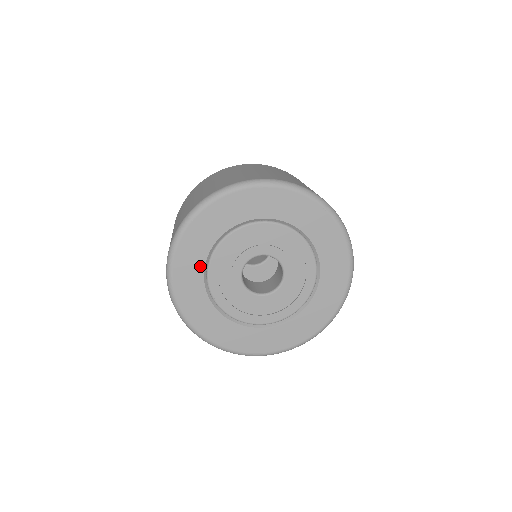
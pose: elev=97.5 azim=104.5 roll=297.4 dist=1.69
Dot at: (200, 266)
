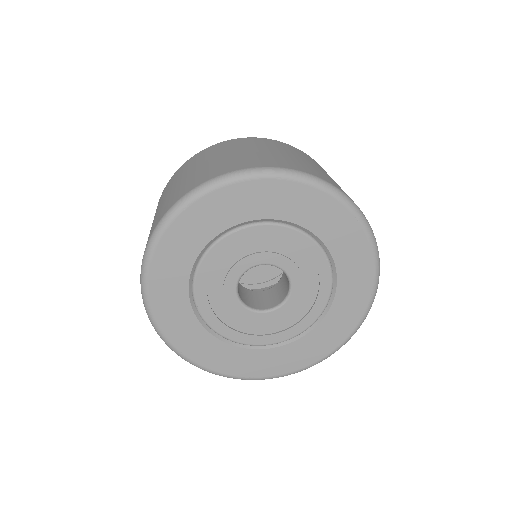
Dot at: (186, 268)
